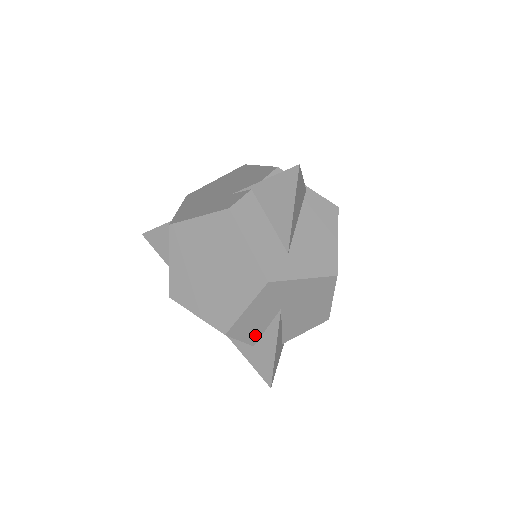
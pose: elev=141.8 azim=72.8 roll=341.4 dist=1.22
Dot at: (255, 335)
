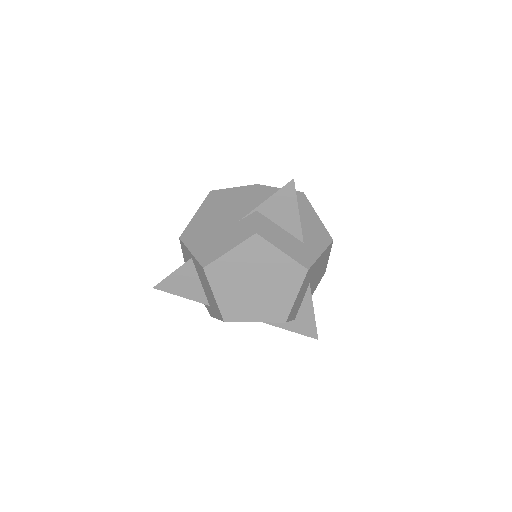
Dot at: (296, 311)
